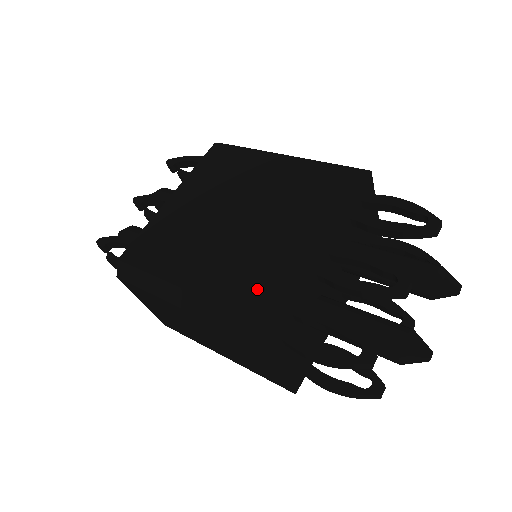
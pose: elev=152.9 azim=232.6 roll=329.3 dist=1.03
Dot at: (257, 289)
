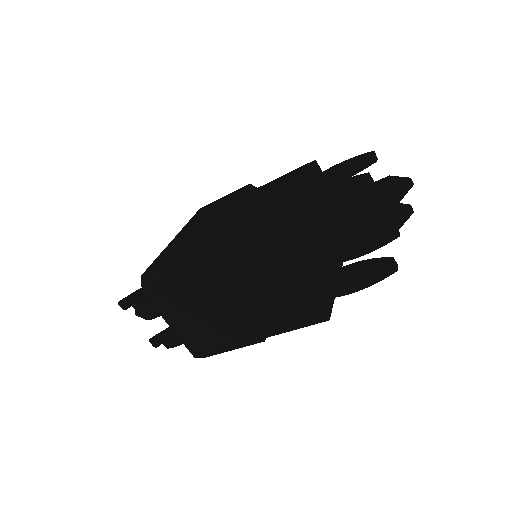
Dot at: (260, 226)
